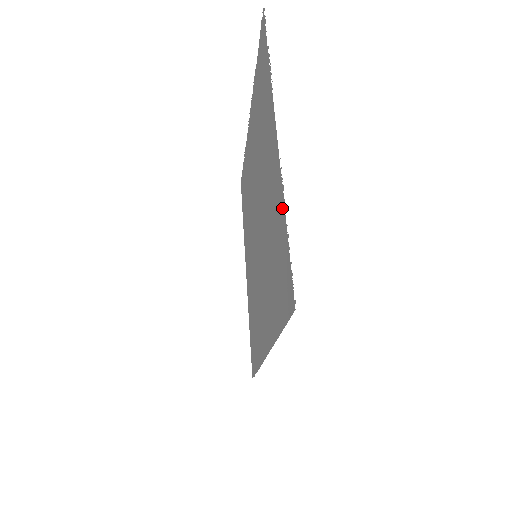
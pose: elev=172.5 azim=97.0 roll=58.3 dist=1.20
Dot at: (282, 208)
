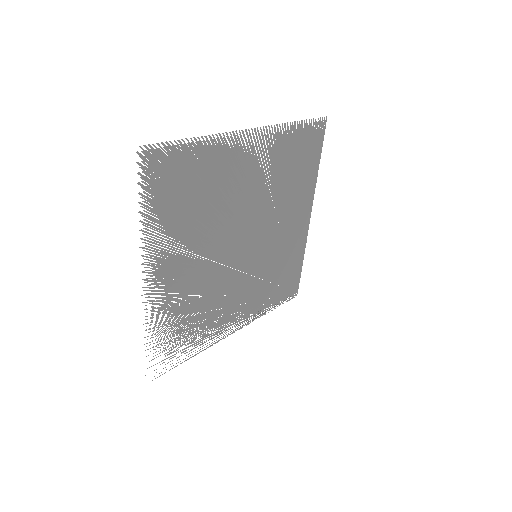
Dot at: occluded
